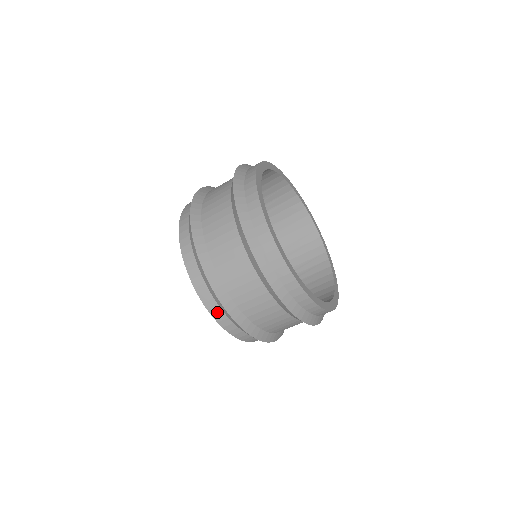
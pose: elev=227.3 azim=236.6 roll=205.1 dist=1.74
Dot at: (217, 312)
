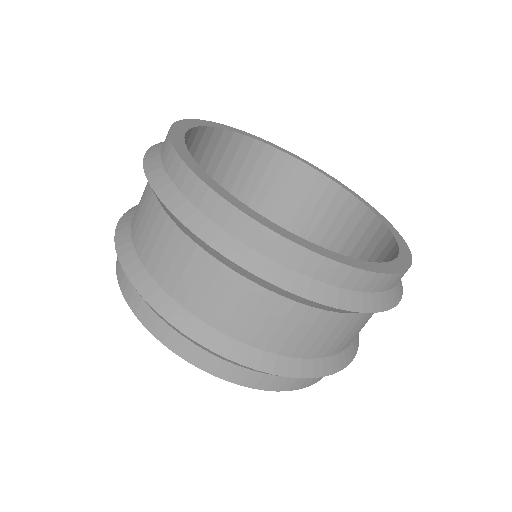
Dot at: (301, 382)
